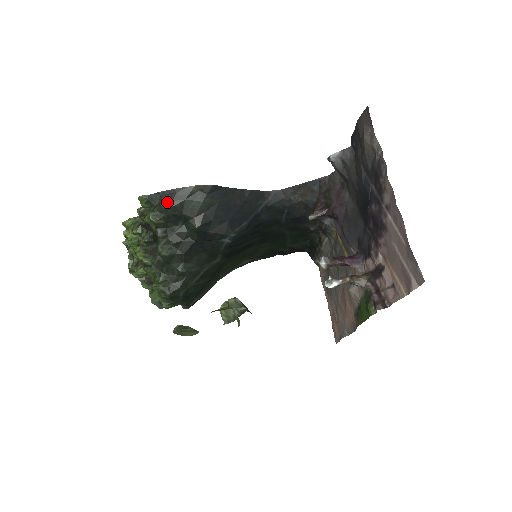
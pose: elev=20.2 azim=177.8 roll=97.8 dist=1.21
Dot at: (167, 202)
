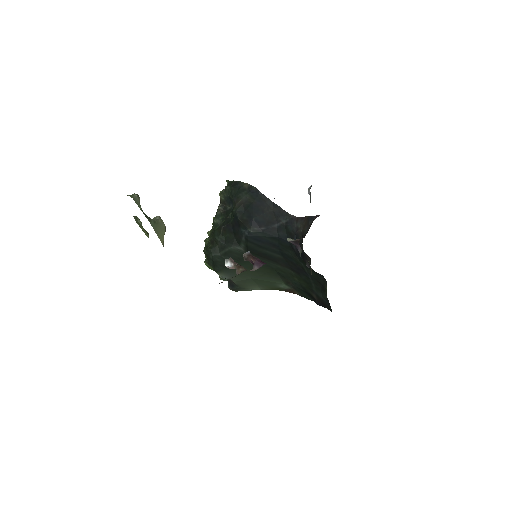
Dot at: (230, 187)
